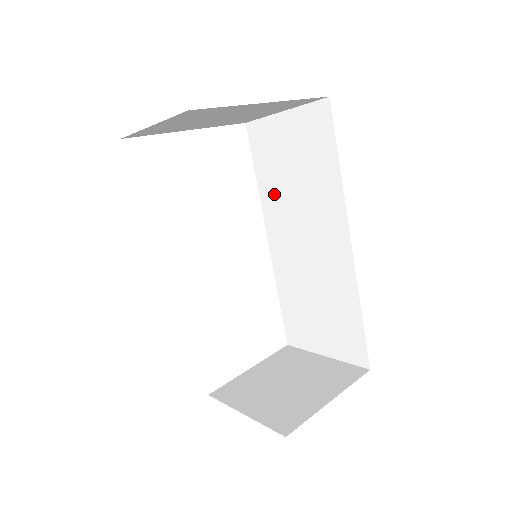
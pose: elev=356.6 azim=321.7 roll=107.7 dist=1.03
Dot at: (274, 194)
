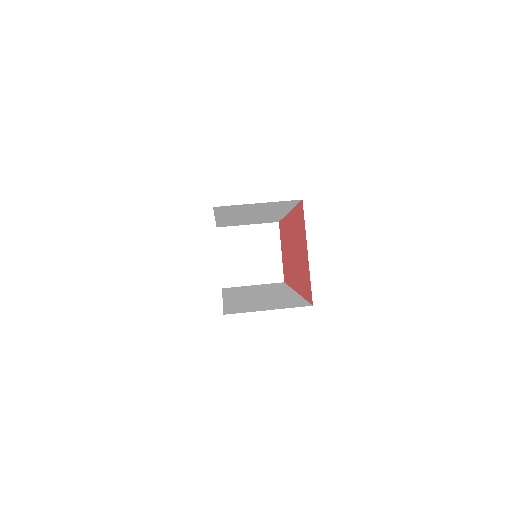
Dot at: occluded
